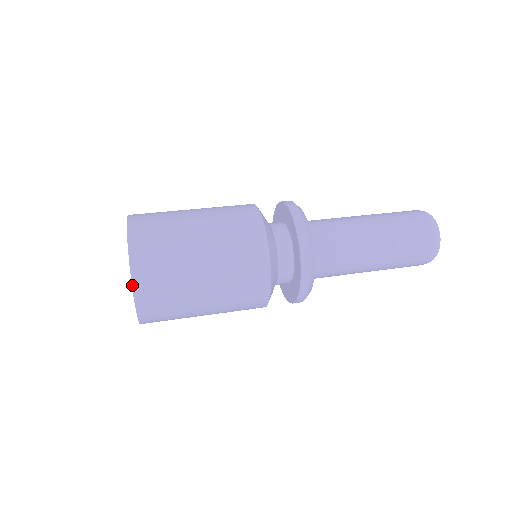
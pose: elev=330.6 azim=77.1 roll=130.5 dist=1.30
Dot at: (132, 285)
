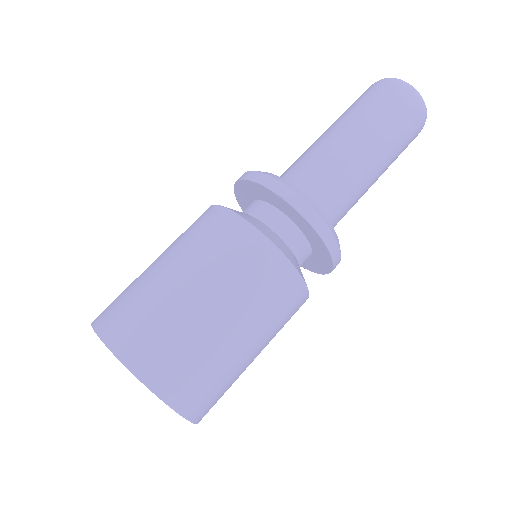
Dot at: (166, 404)
